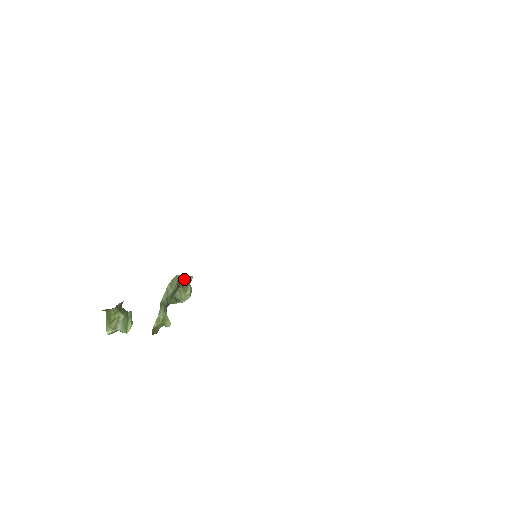
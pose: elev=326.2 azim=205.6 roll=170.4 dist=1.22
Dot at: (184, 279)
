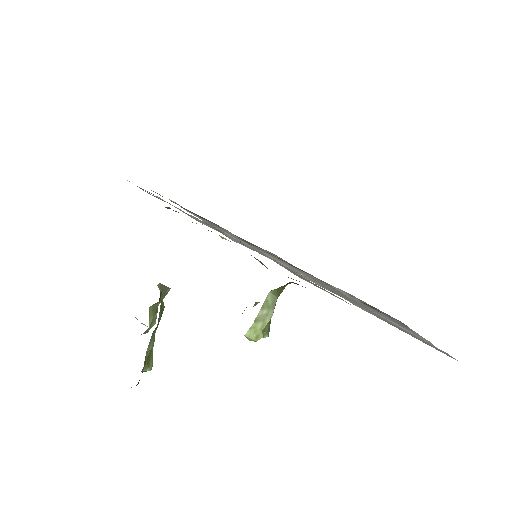
Dot at: (165, 290)
